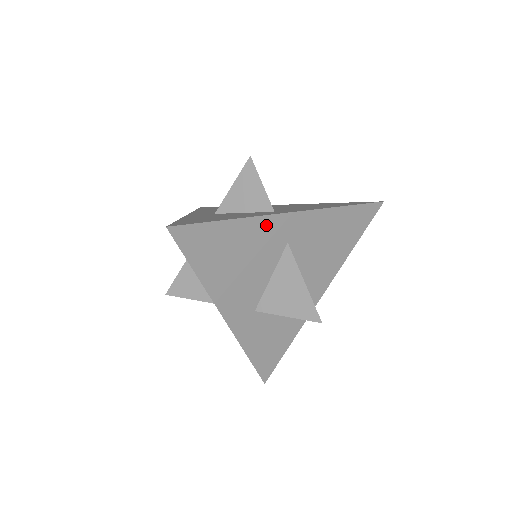
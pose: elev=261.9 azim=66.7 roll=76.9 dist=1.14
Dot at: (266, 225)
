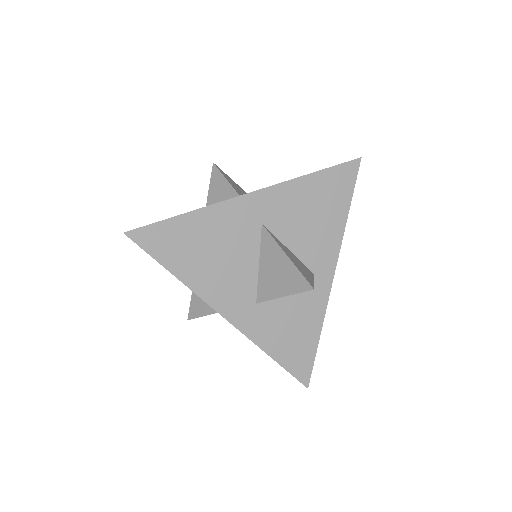
Dot at: (228, 211)
